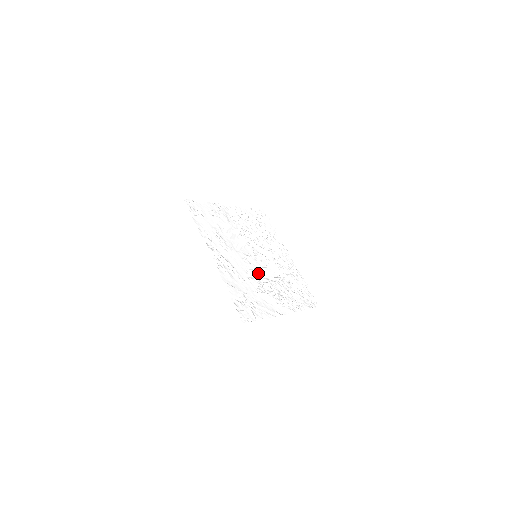
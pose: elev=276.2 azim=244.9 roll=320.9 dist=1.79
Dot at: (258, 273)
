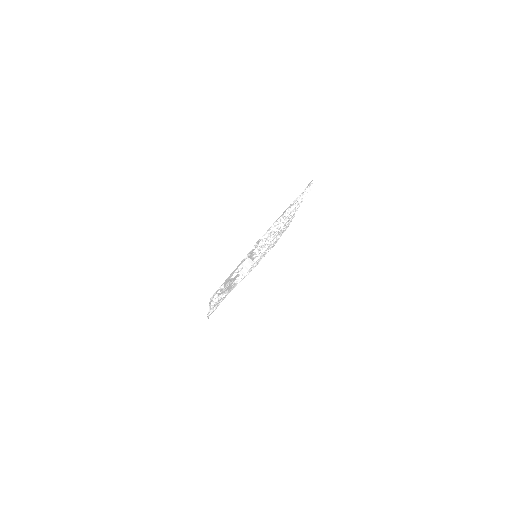
Dot at: occluded
